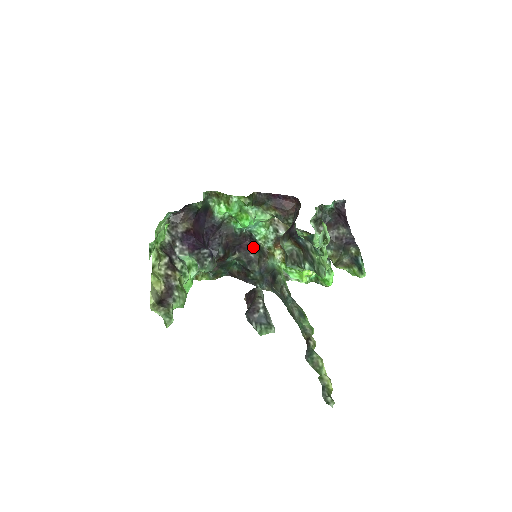
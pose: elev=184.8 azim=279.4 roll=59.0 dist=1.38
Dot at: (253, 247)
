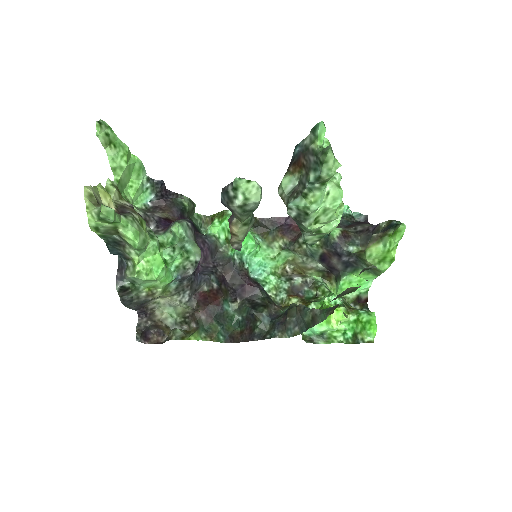
Dot at: (259, 290)
